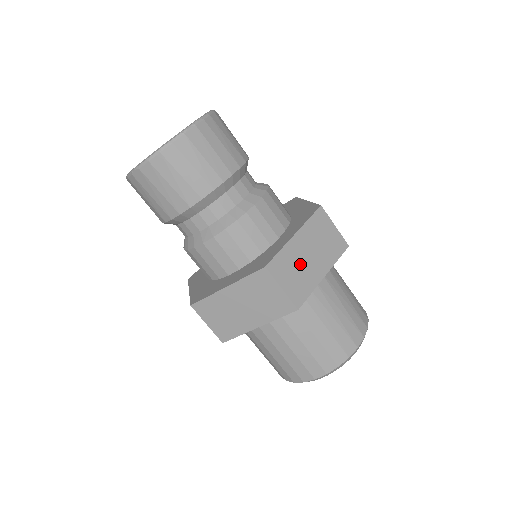
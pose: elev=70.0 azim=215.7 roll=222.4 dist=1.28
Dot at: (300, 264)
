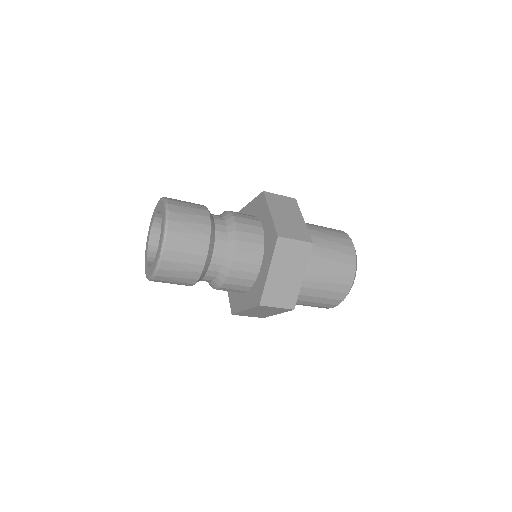
Dot at: (282, 285)
